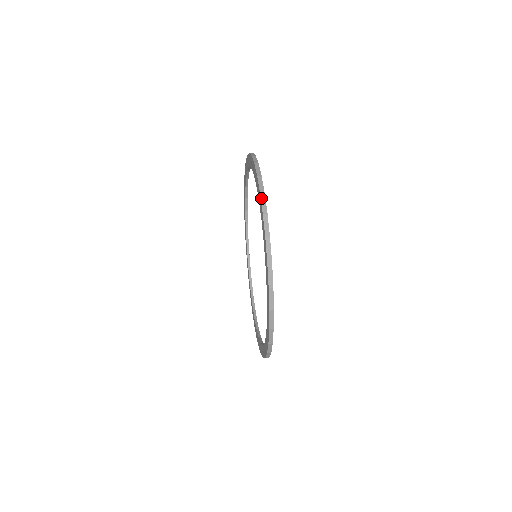
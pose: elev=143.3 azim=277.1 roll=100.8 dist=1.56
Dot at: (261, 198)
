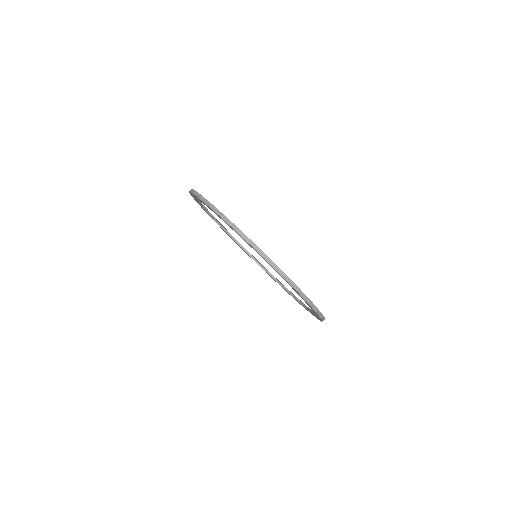
Dot at: occluded
